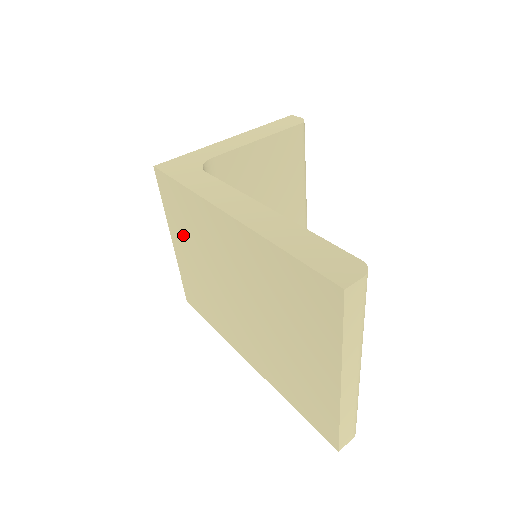
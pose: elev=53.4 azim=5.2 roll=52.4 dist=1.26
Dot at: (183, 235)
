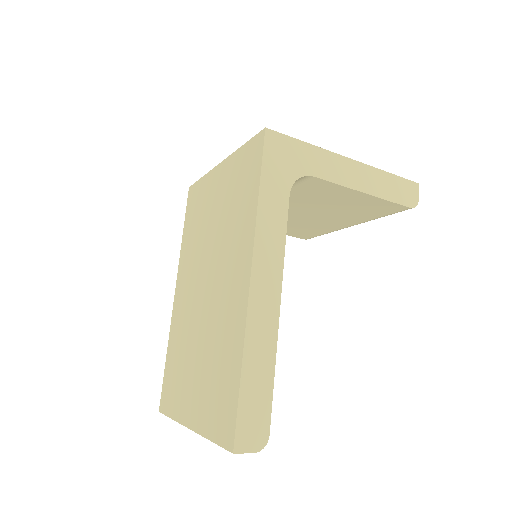
Dot at: (227, 188)
